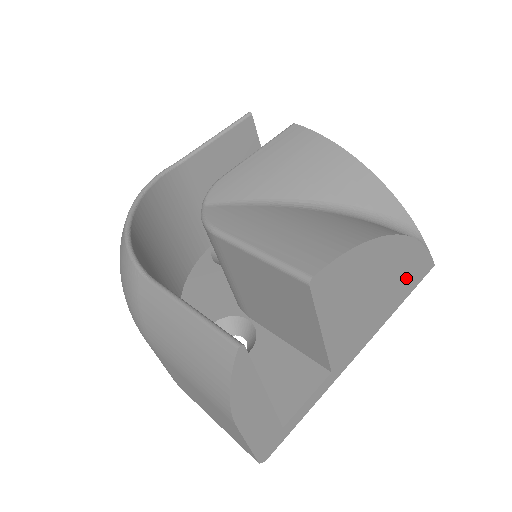
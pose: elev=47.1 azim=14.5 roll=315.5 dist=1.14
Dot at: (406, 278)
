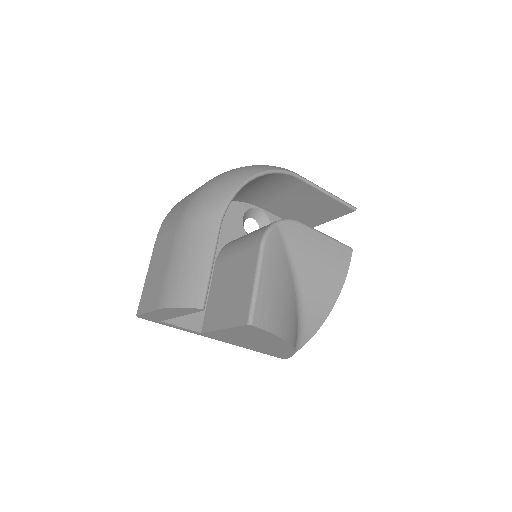
Dot at: (271, 351)
